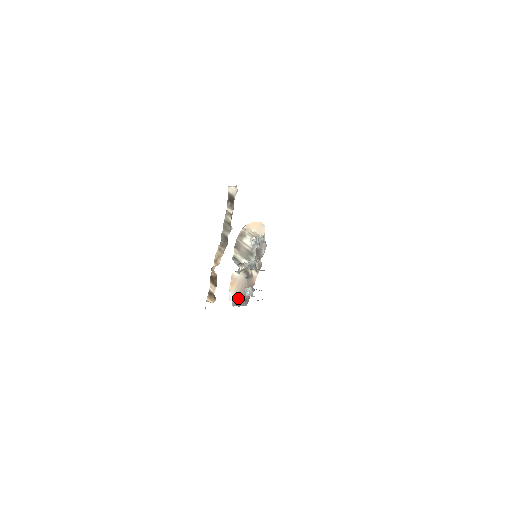
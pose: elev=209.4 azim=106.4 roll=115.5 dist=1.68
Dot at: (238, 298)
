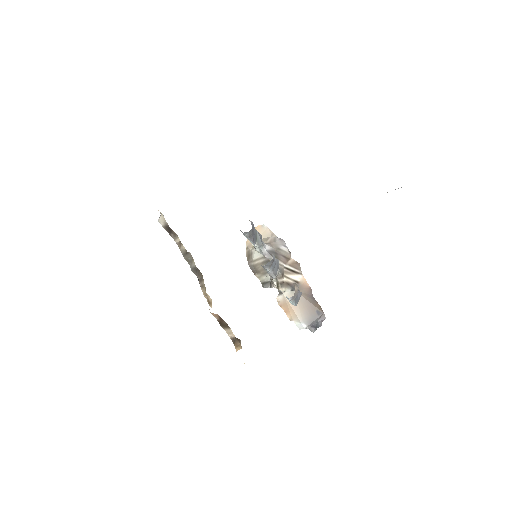
Dot at: (307, 319)
